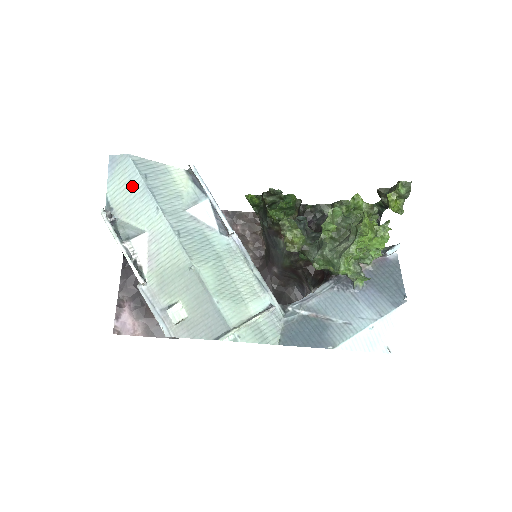
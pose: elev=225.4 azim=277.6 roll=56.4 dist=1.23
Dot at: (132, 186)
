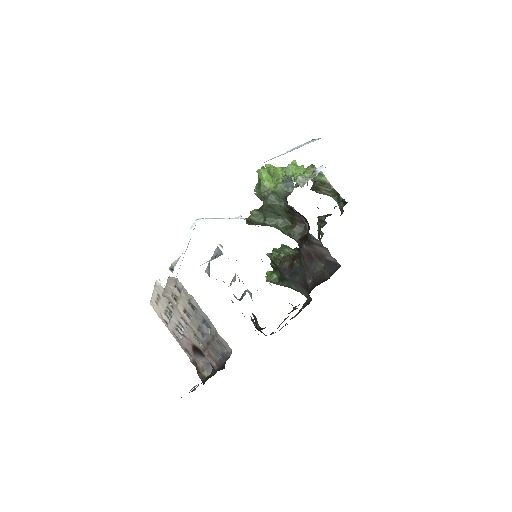
Dot at: occluded
